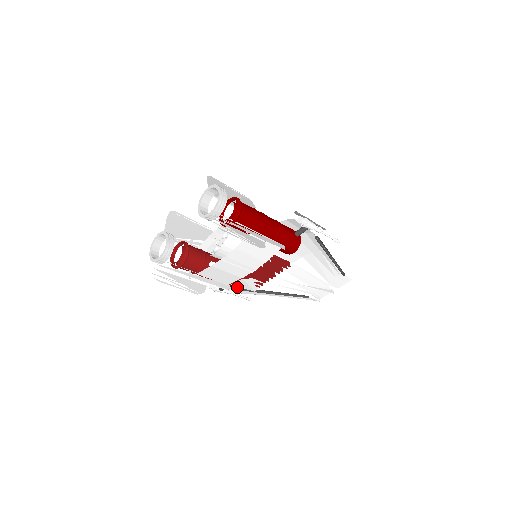
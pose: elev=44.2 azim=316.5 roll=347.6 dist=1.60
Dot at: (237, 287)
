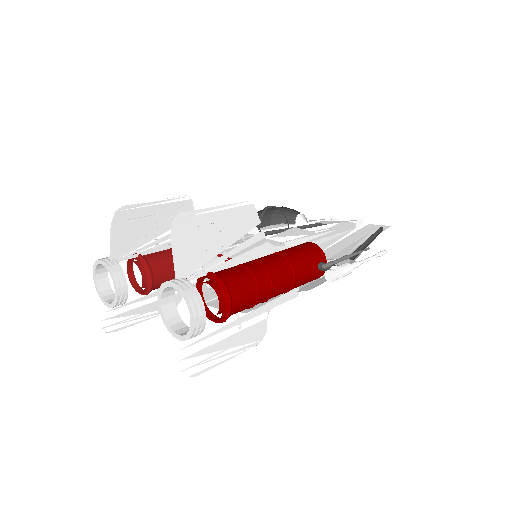
Dot at: occluded
